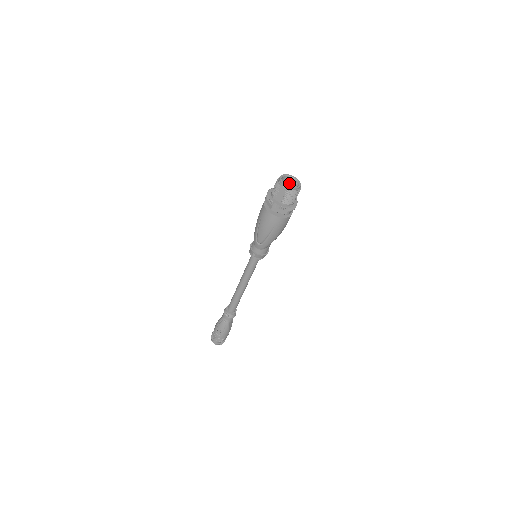
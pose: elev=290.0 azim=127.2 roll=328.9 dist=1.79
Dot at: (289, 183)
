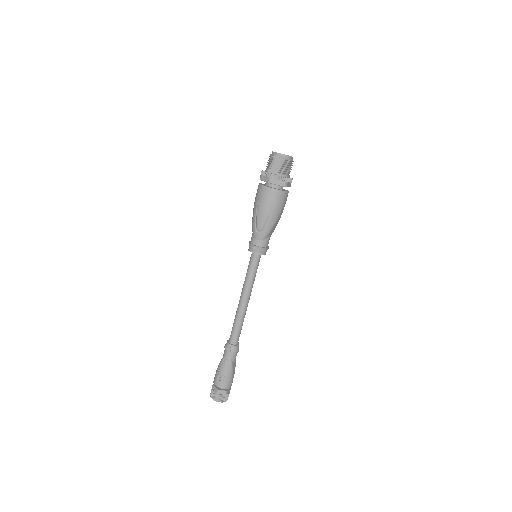
Dot at: occluded
